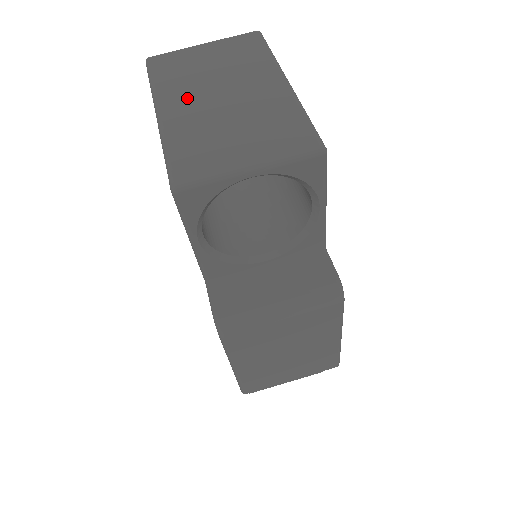
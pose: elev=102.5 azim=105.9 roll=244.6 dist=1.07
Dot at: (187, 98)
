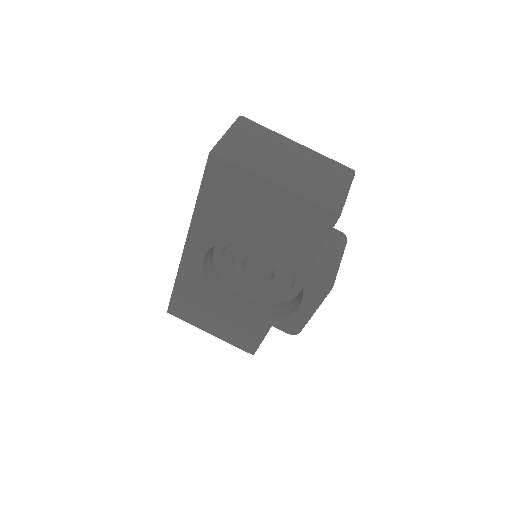
Dot at: (275, 169)
